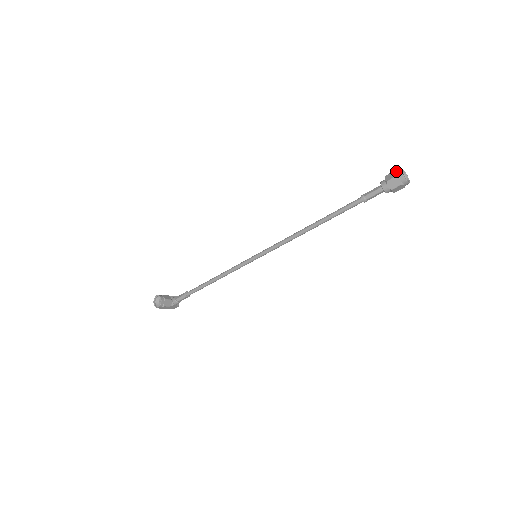
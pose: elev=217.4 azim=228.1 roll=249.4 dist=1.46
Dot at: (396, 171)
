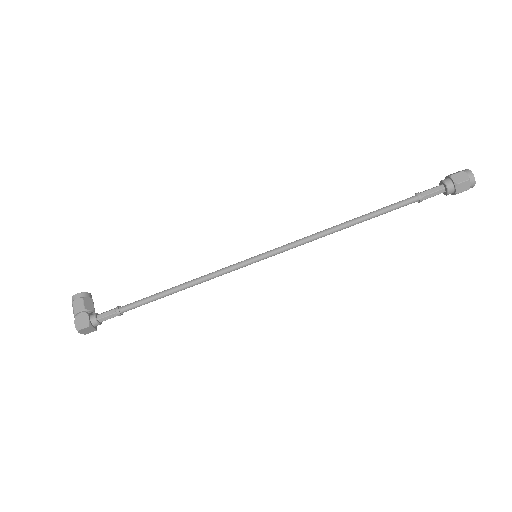
Dot at: occluded
